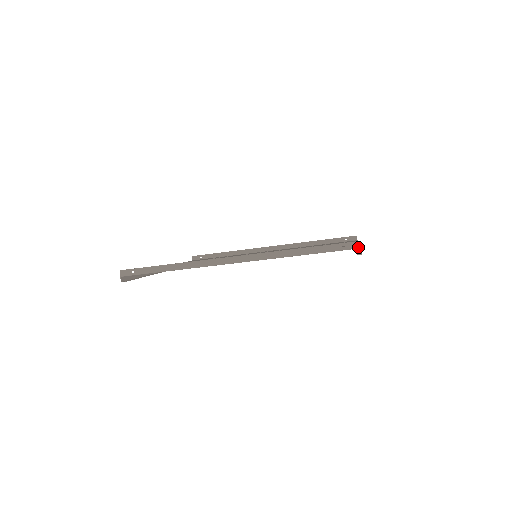
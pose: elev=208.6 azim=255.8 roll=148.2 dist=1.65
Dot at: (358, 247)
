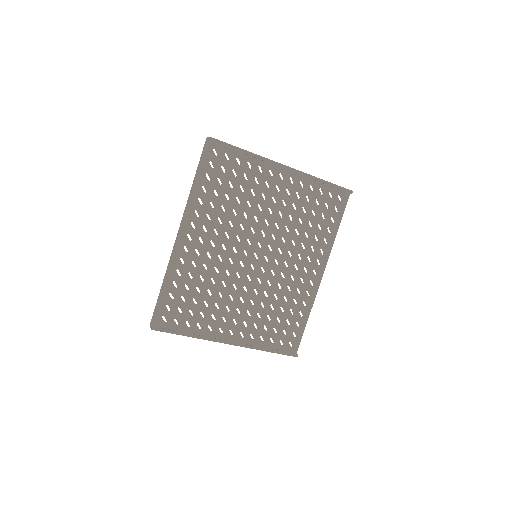
Dot at: (207, 139)
